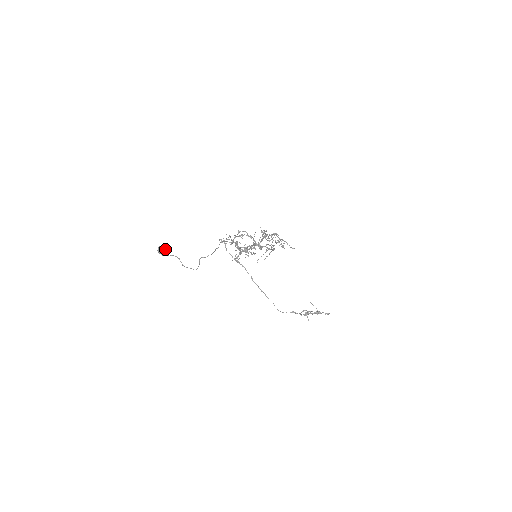
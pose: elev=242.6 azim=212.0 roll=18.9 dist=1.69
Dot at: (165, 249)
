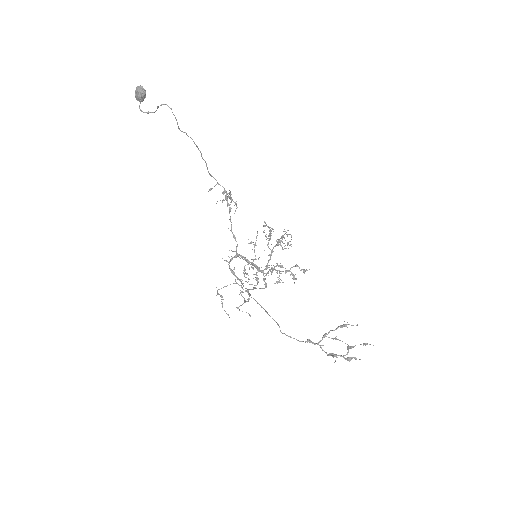
Dot at: (143, 89)
